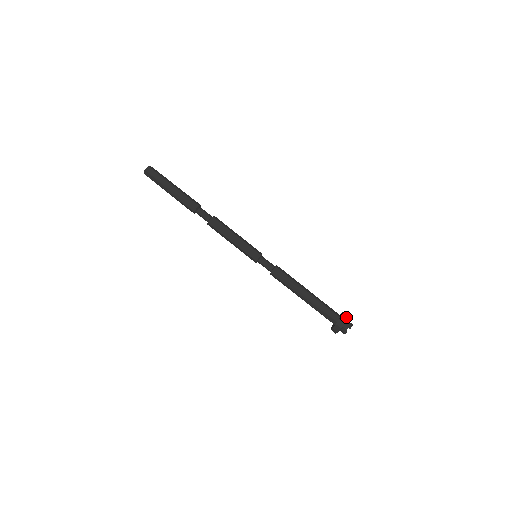
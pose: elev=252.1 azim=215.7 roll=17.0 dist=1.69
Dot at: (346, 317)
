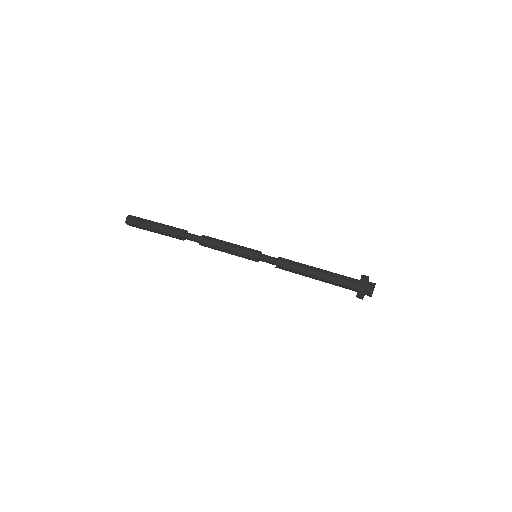
Dot at: (366, 276)
